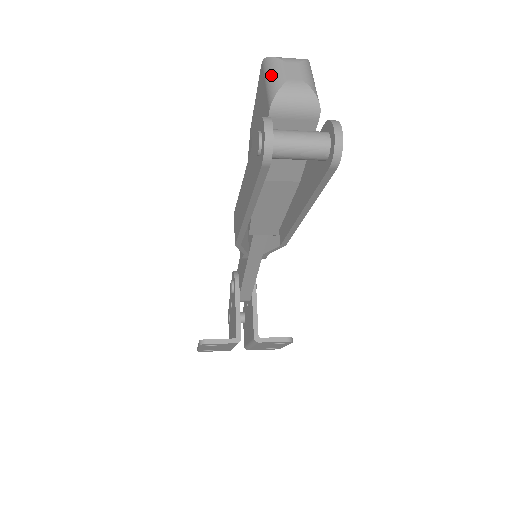
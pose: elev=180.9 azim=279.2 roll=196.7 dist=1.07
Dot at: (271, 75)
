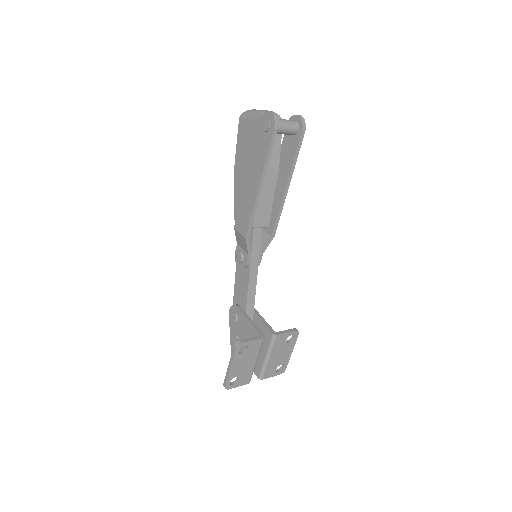
Dot at: (252, 112)
